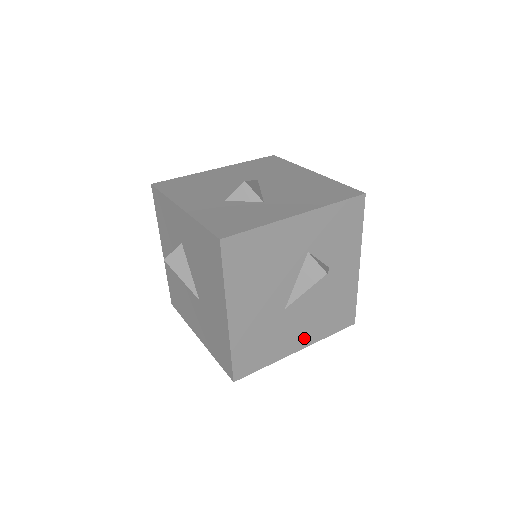
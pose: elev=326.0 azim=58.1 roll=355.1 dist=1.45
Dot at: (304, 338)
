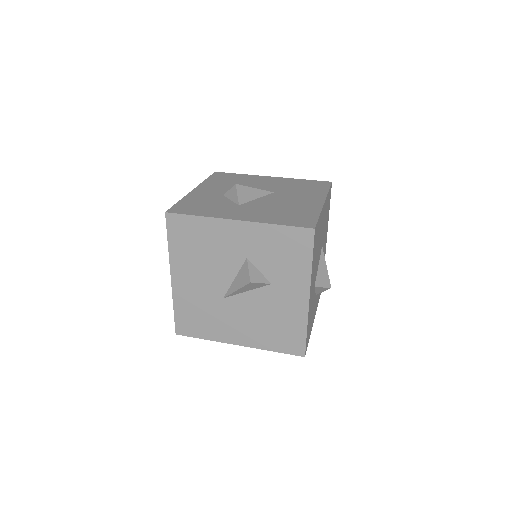
Dot at: (244, 337)
